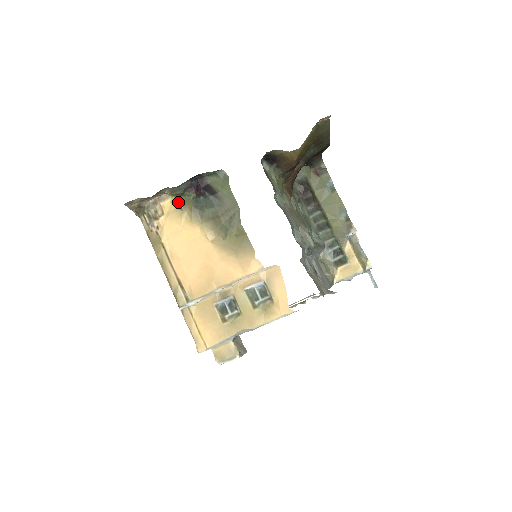
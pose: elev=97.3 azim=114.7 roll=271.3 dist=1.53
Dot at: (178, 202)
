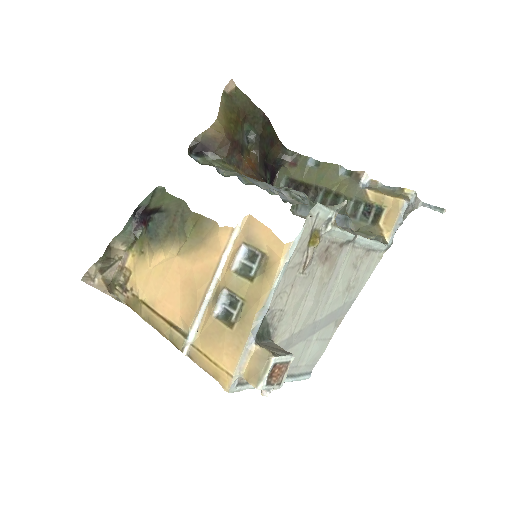
Dot at: (137, 250)
